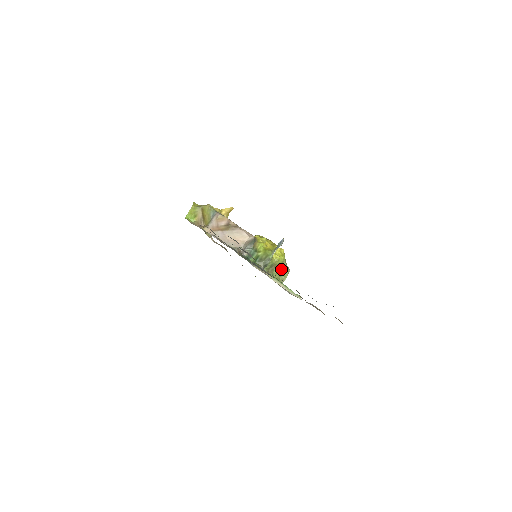
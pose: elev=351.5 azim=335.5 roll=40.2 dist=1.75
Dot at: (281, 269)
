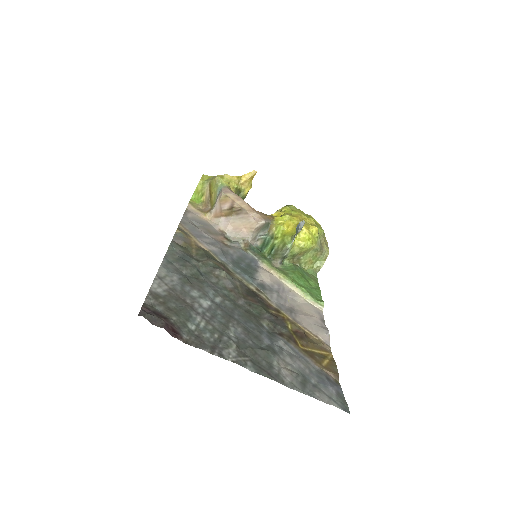
Dot at: (312, 256)
